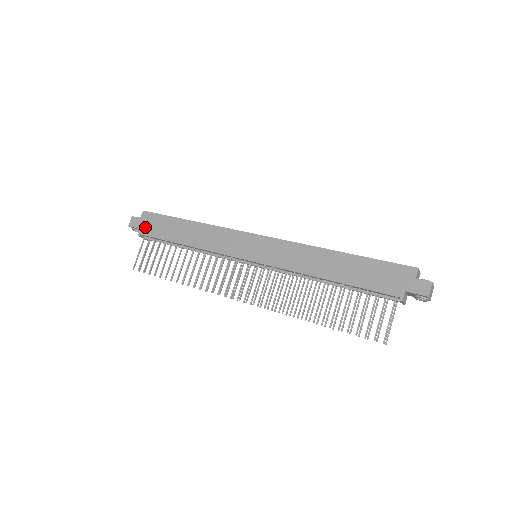
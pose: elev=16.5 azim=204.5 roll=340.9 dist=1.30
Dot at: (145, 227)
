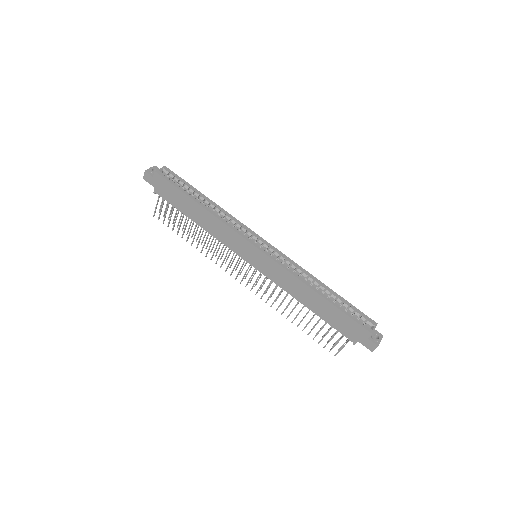
Dot at: (159, 189)
